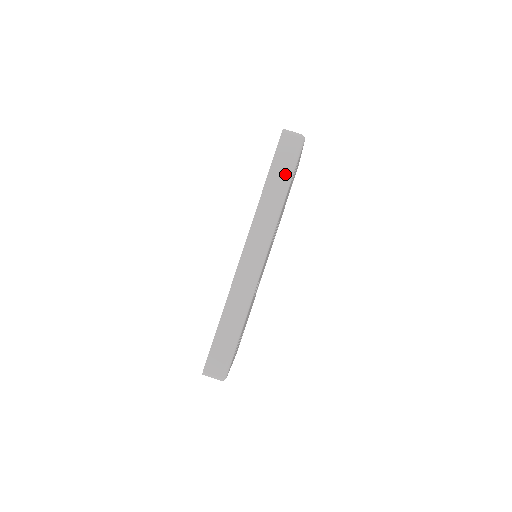
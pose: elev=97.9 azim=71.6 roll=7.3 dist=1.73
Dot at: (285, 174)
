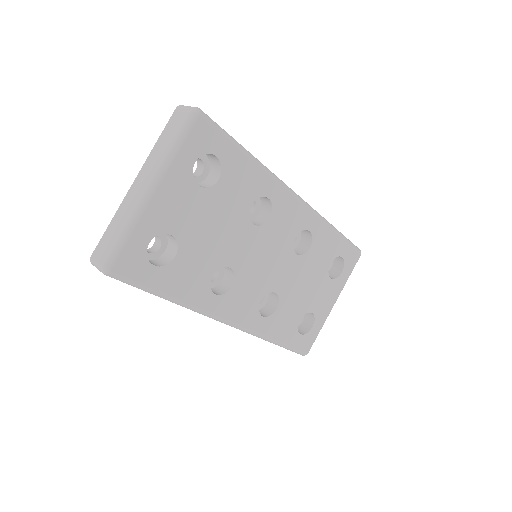
Dot at: occluded
